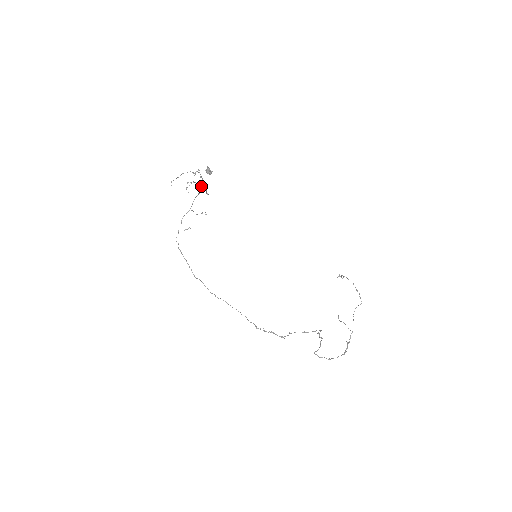
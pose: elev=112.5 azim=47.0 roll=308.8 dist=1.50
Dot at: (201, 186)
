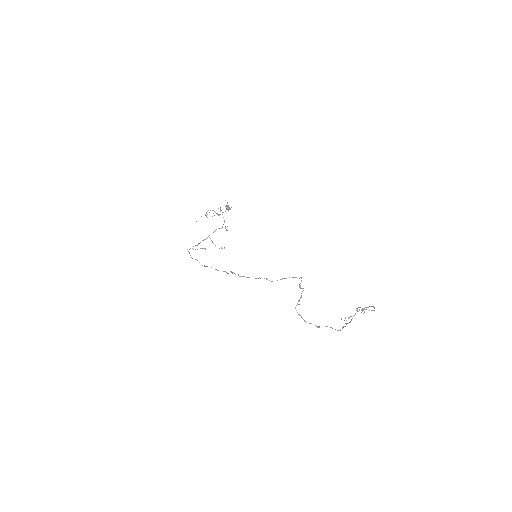
Dot at: (219, 215)
